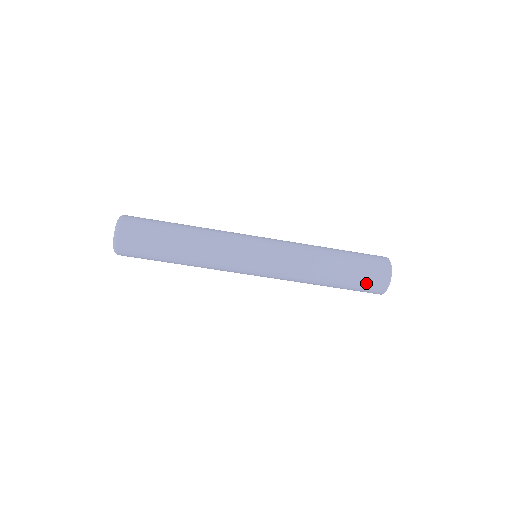
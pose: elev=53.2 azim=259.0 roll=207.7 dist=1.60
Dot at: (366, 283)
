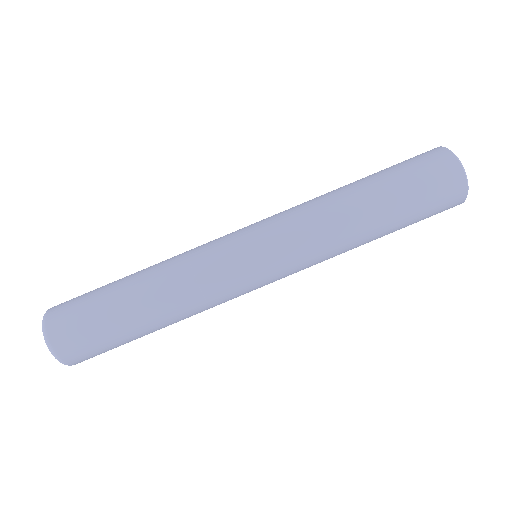
Dot at: (415, 165)
